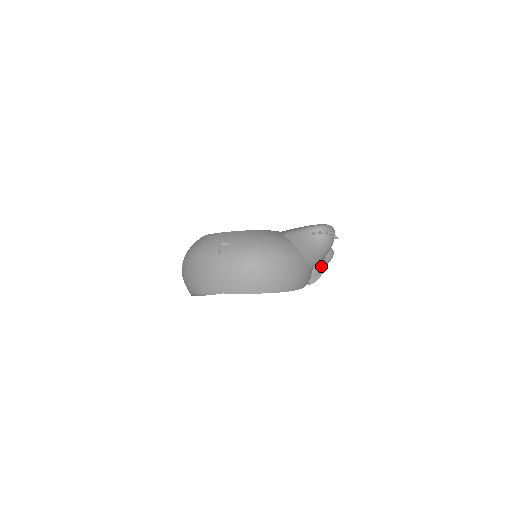
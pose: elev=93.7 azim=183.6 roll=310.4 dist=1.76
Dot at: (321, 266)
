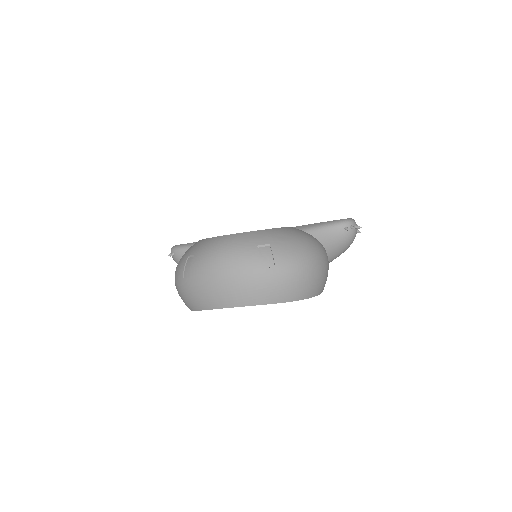
Dot at: occluded
